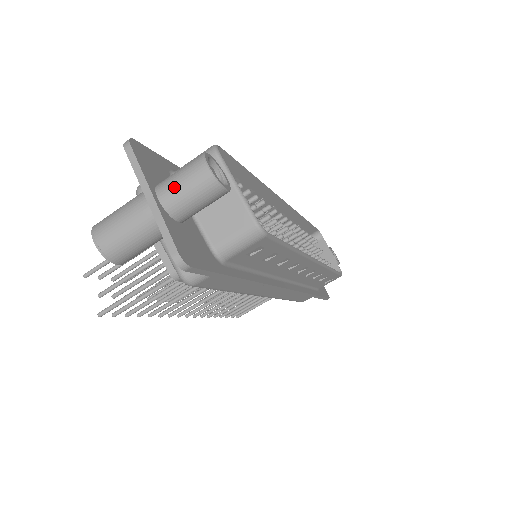
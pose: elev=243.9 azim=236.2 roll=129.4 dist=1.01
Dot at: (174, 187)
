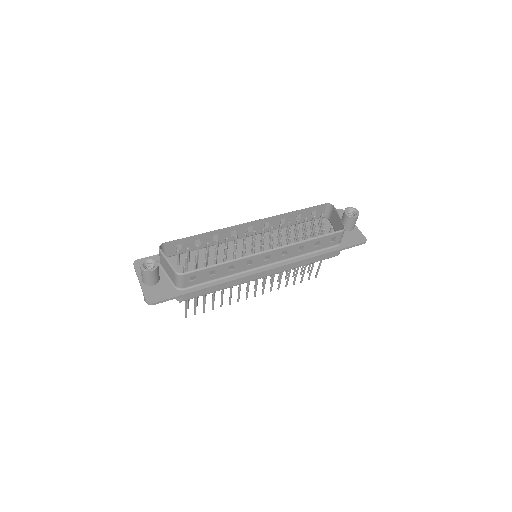
Dot at: (142, 276)
